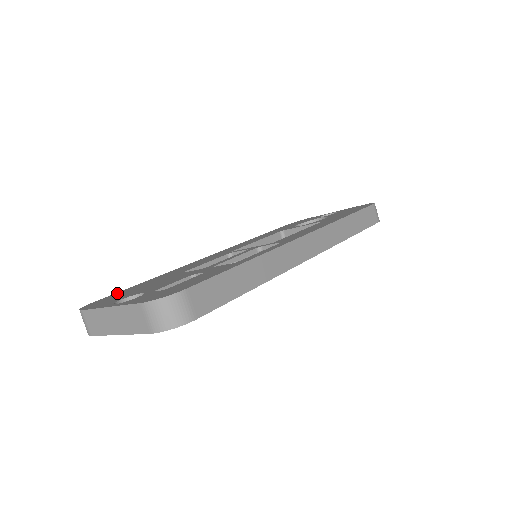
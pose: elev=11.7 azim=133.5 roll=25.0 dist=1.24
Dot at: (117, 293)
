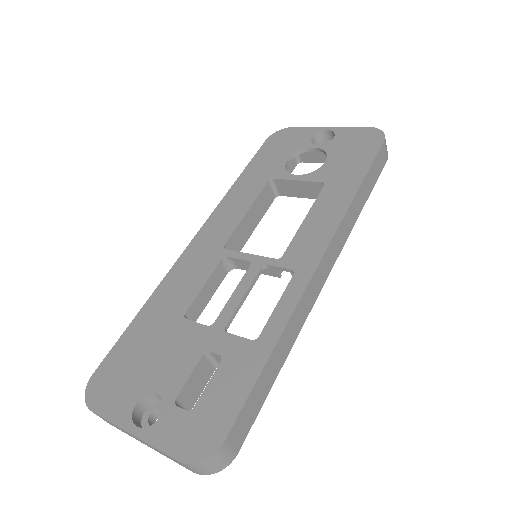
Dot at: (114, 354)
